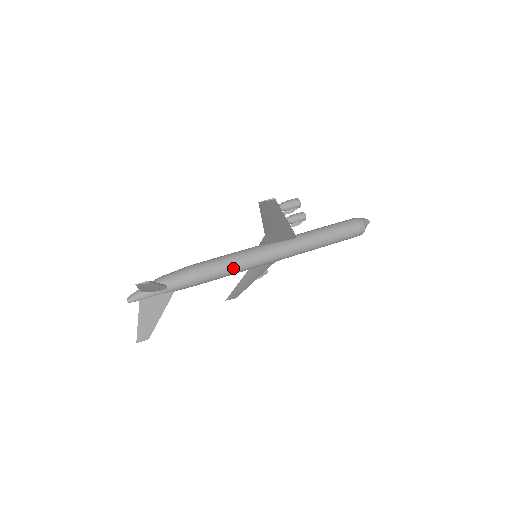
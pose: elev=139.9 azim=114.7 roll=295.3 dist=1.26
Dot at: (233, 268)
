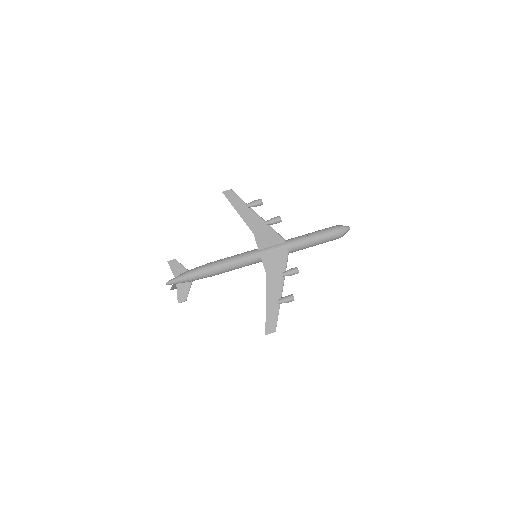
Dot at: (238, 268)
